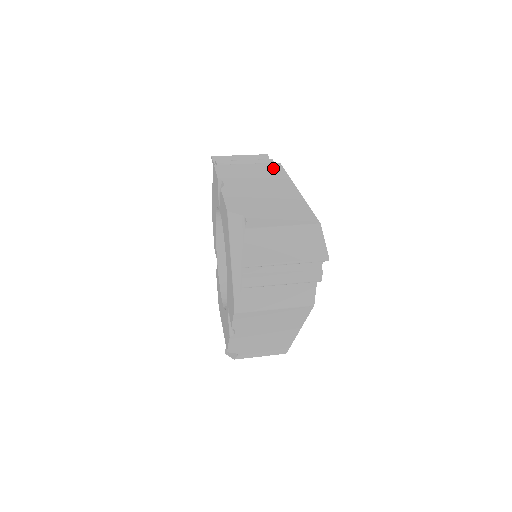
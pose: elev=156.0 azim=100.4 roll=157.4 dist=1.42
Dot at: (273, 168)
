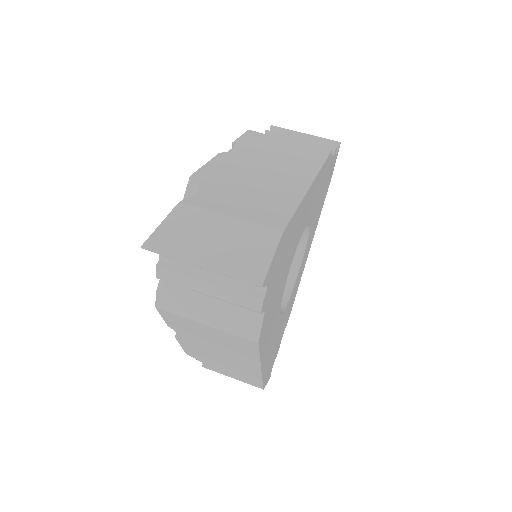
Dot at: (314, 153)
